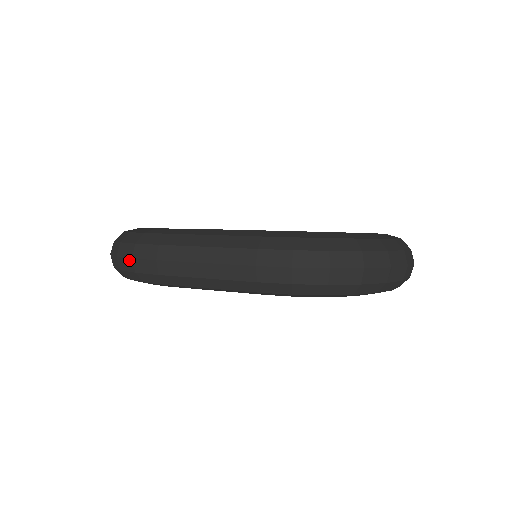
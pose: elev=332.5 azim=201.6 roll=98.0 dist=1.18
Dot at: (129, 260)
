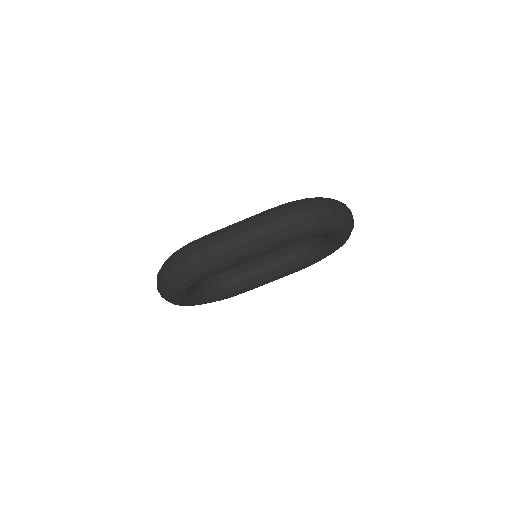
Dot at: (185, 260)
